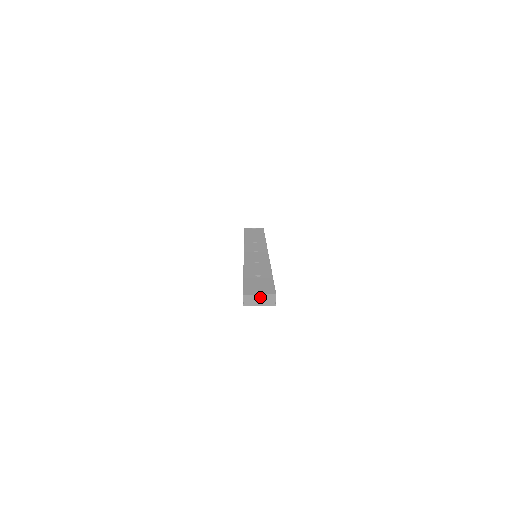
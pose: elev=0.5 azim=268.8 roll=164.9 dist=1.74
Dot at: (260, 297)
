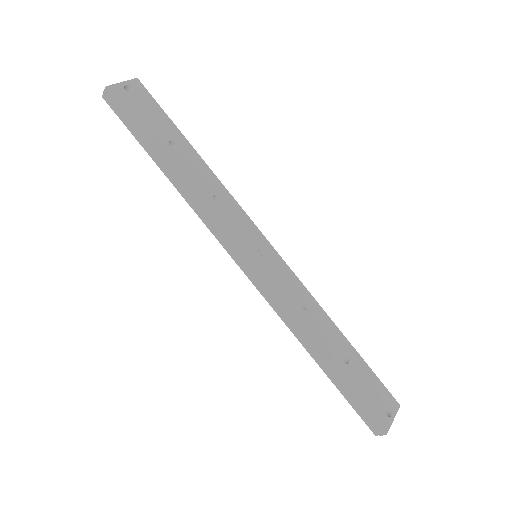
Dot at: (392, 419)
